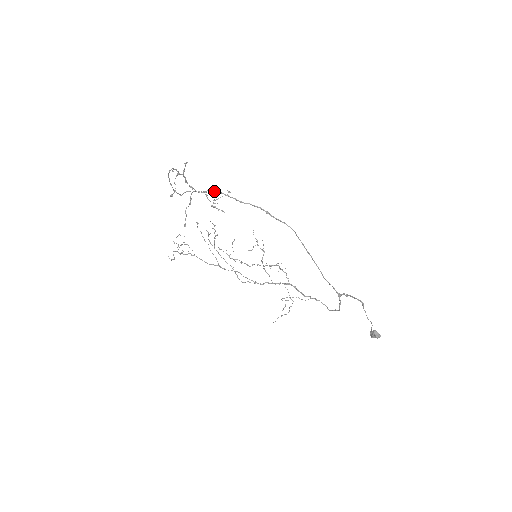
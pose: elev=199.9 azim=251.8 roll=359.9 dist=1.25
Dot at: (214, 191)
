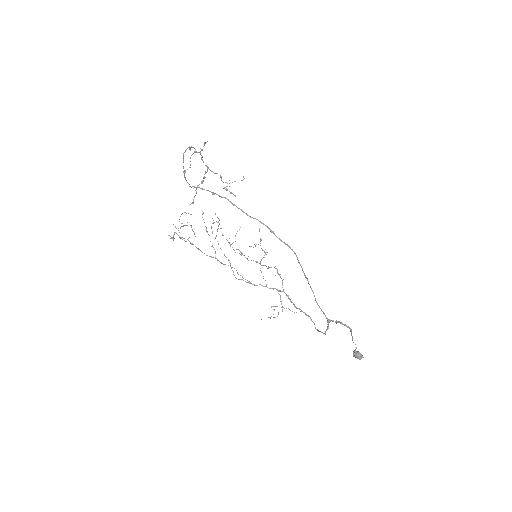
Dot at: (222, 197)
